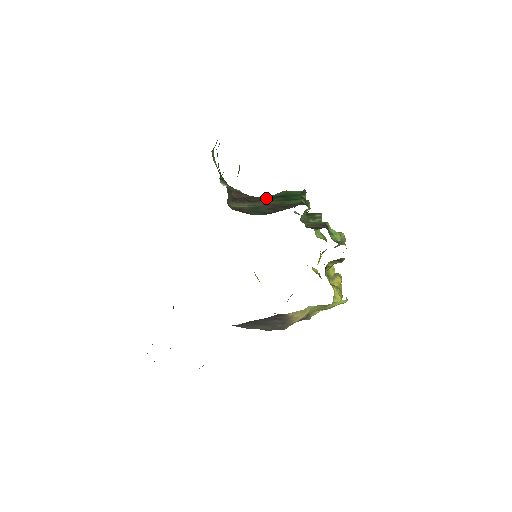
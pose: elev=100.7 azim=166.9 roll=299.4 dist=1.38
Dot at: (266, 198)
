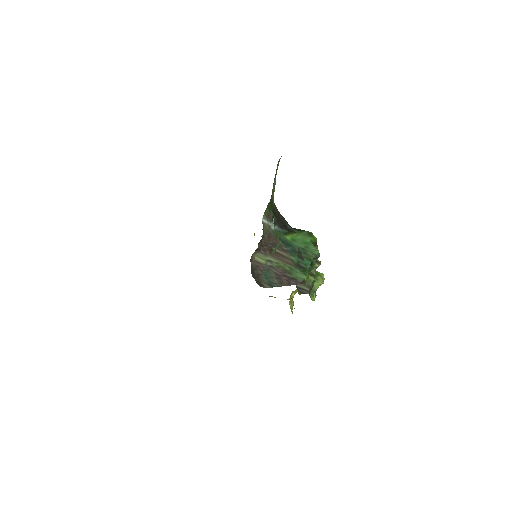
Dot at: (287, 249)
